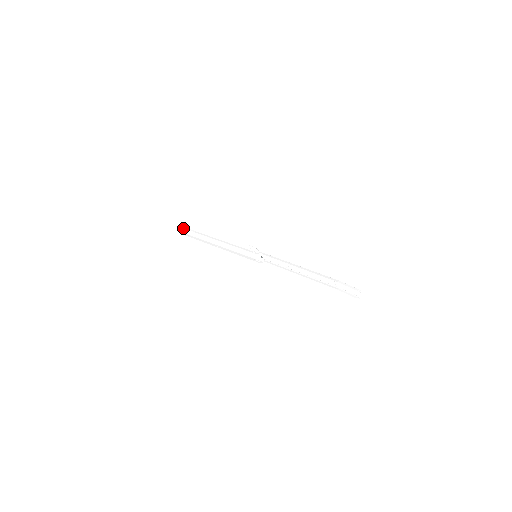
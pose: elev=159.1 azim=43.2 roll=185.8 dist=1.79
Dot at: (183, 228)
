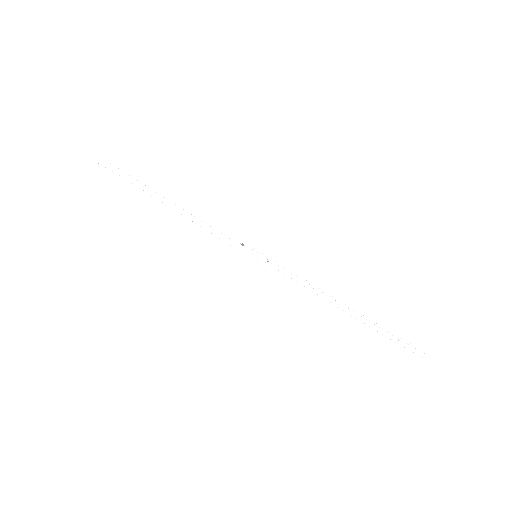
Dot at: (98, 163)
